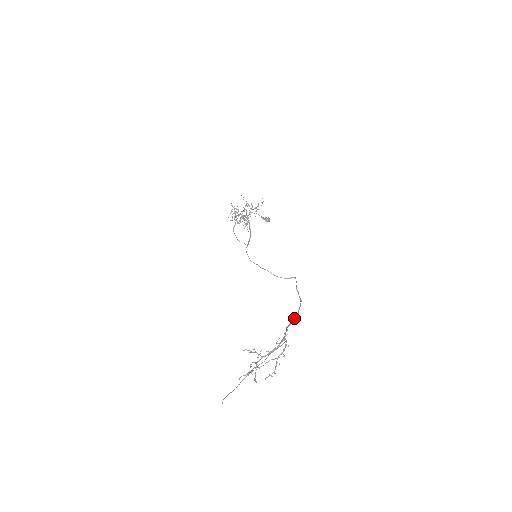
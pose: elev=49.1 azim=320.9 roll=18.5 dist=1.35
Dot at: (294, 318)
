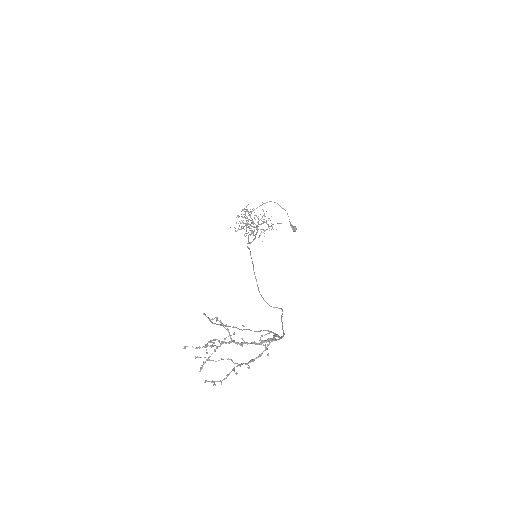
Dot at: (279, 336)
